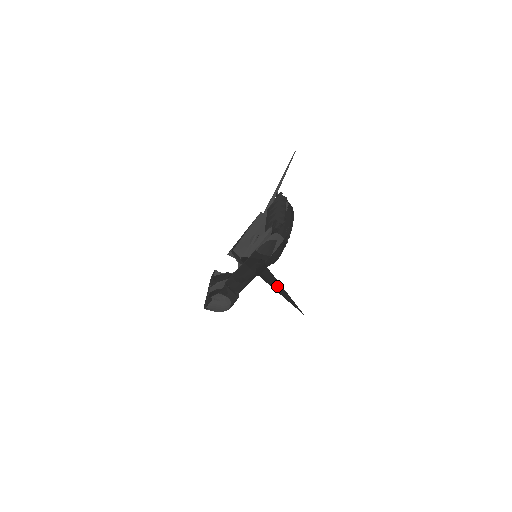
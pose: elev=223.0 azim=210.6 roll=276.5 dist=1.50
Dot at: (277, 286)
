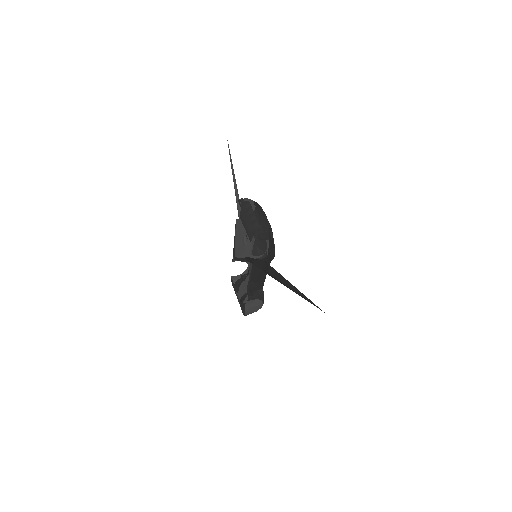
Dot at: (289, 285)
